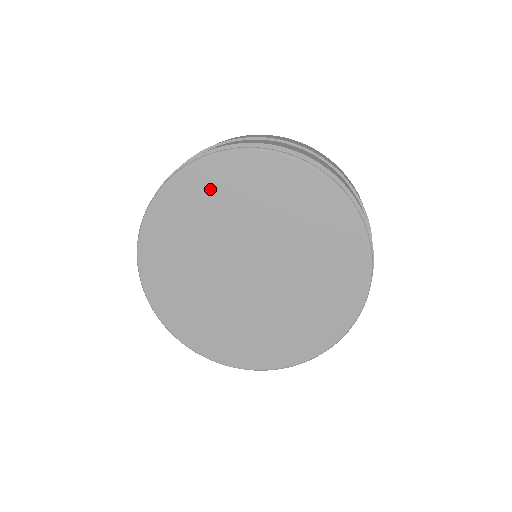
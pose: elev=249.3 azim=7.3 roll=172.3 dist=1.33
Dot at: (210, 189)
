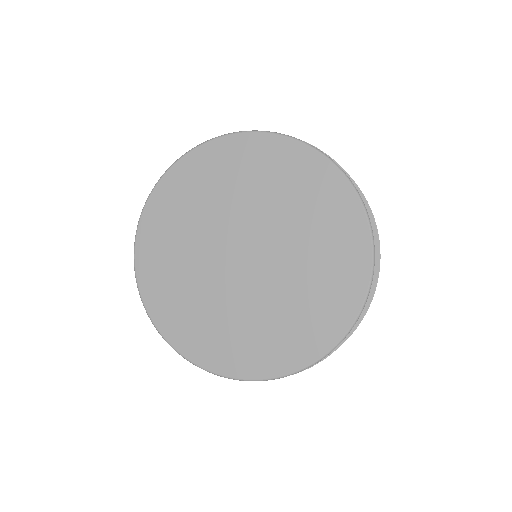
Dot at: (225, 166)
